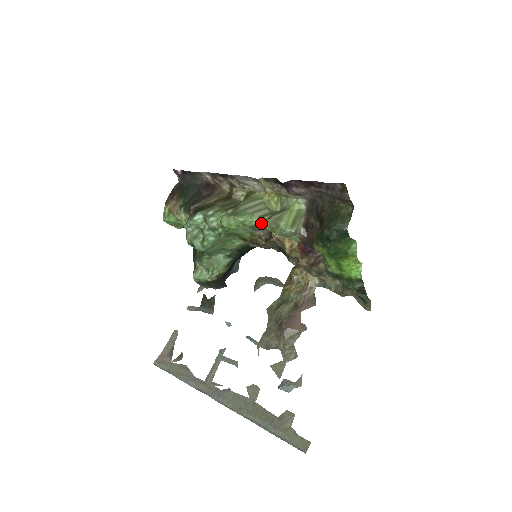
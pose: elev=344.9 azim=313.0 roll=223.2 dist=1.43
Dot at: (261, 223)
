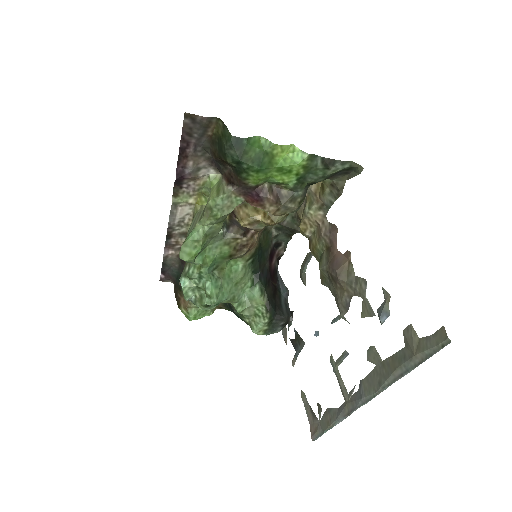
Dot at: (205, 224)
